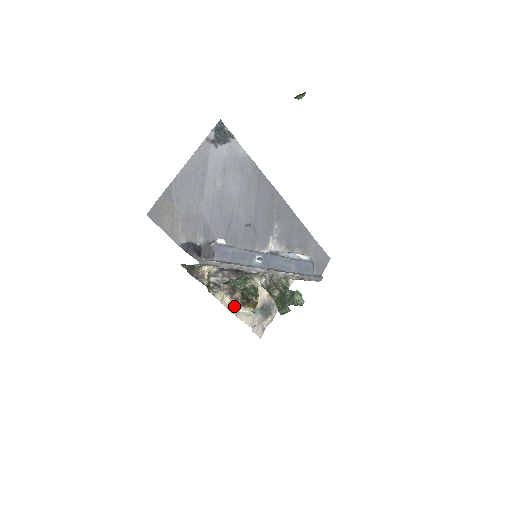
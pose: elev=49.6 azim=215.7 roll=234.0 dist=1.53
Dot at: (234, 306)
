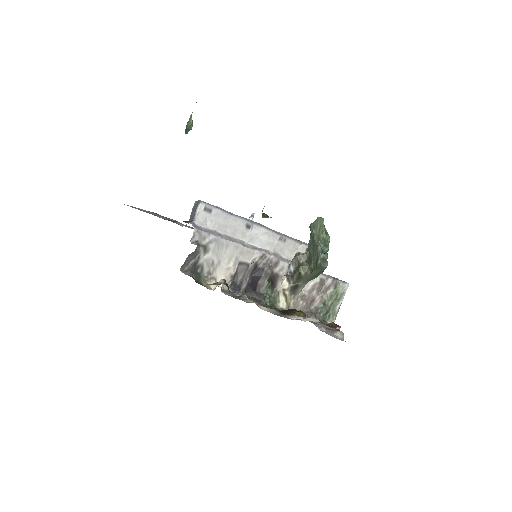
Dot at: (279, 315)
